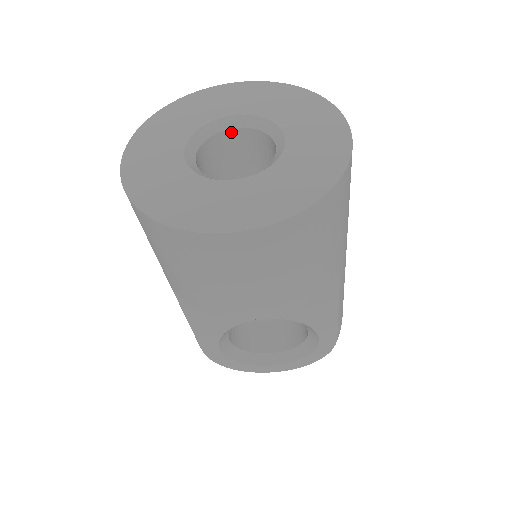
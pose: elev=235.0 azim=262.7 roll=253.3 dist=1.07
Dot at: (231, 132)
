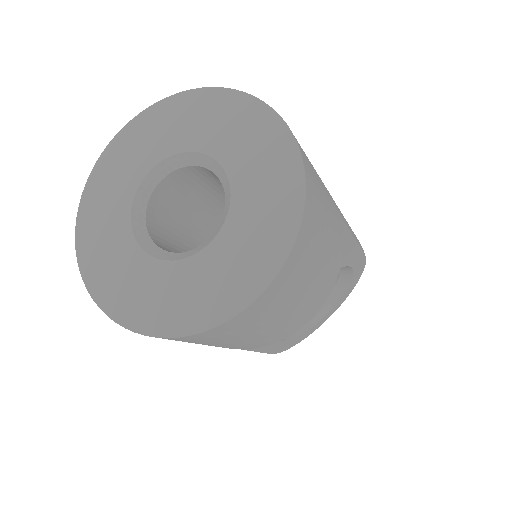
Dot at: (158, 188)
